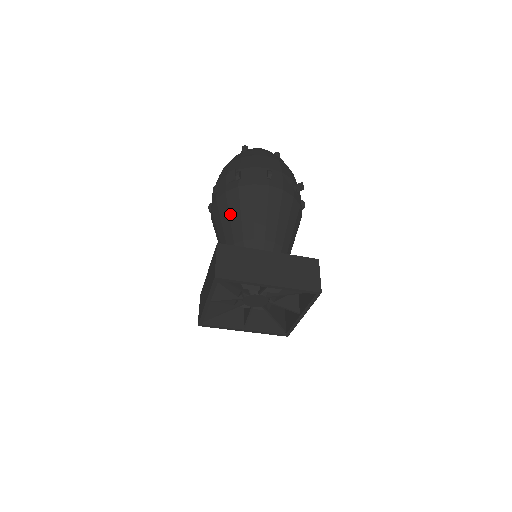
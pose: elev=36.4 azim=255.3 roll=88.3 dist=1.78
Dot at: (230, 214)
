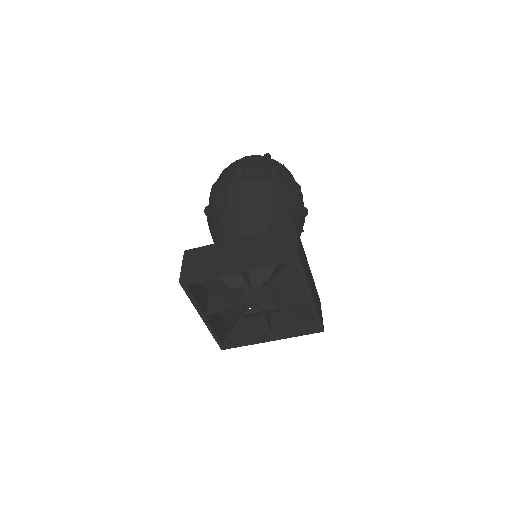
Dot at: (214, 225)
